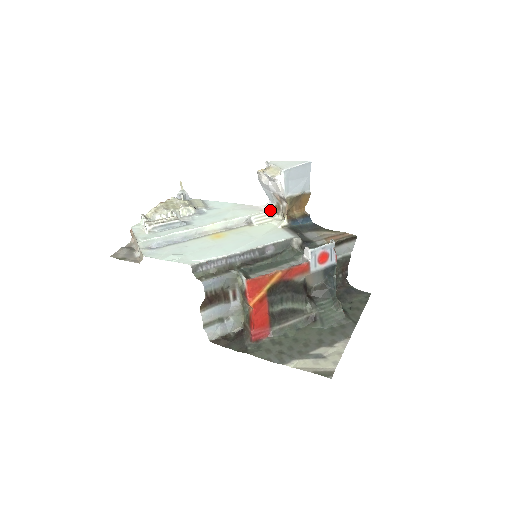
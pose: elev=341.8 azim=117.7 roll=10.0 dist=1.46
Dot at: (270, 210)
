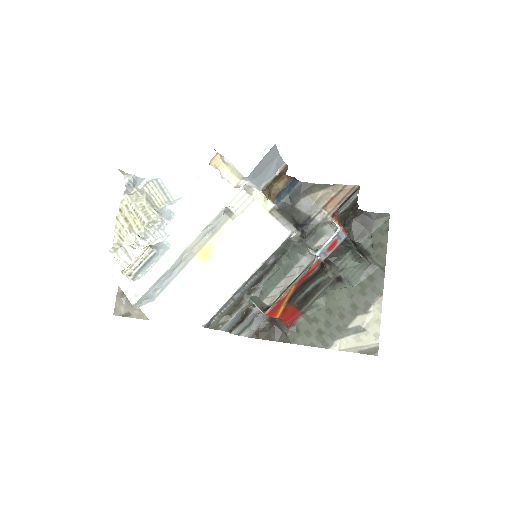
Dot at: (244, 186)
